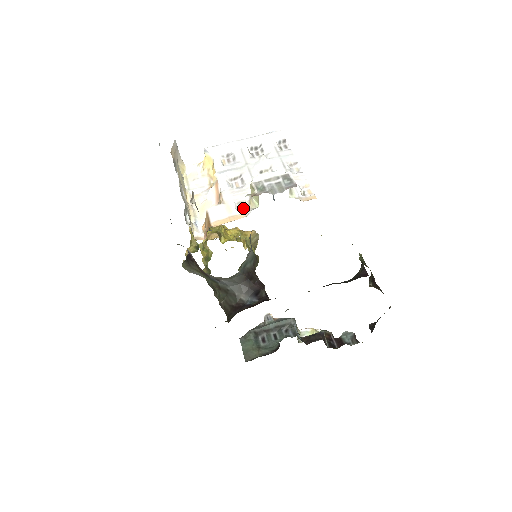
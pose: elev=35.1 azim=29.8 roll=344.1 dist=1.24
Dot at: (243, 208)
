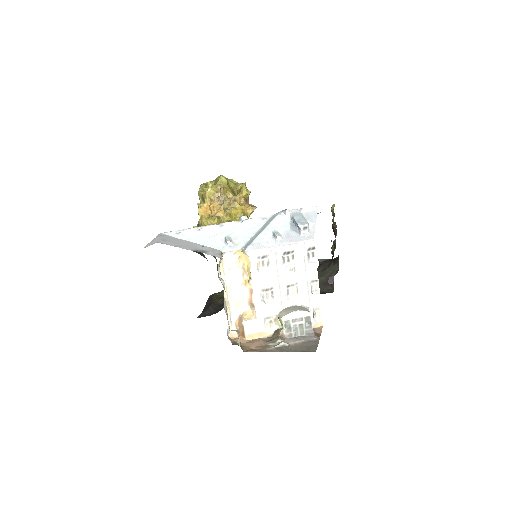
Dot at: (269, 323)
